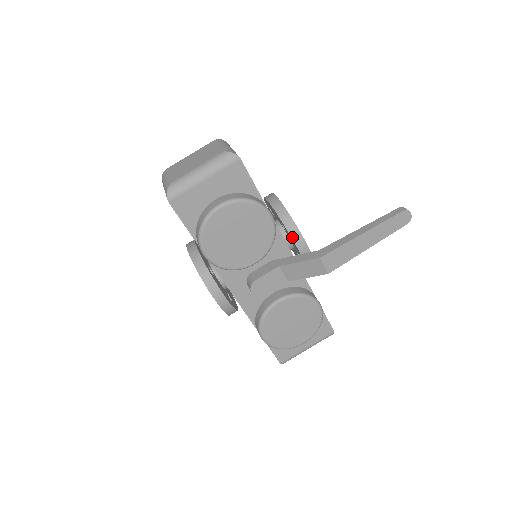
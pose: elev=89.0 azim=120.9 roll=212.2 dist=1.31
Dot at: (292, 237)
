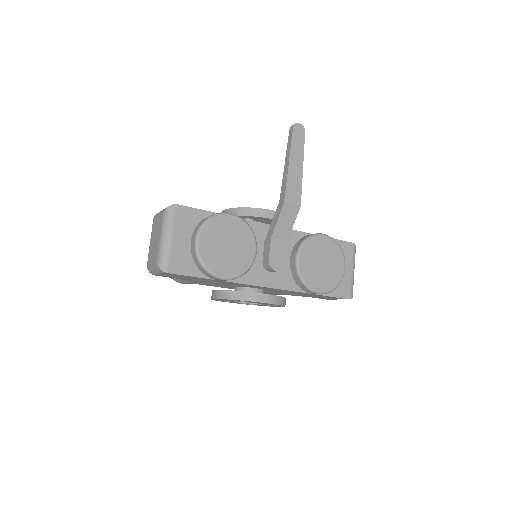
Dot at: (259, 216)
